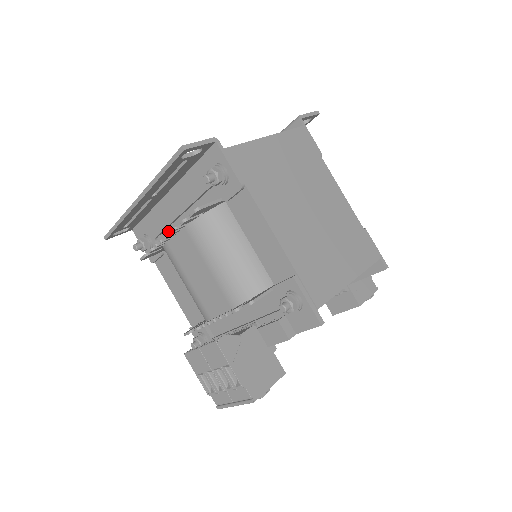
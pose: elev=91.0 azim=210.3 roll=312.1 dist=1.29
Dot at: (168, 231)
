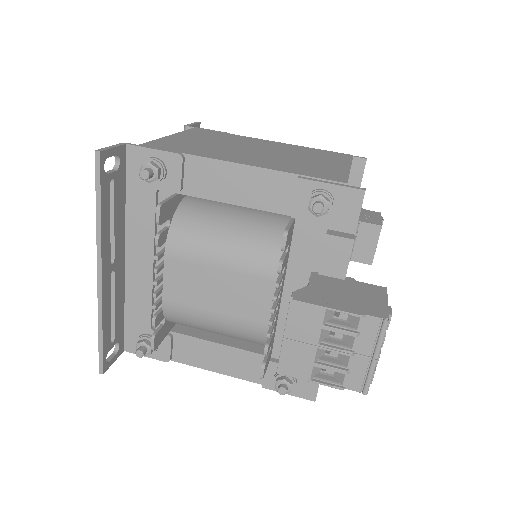
Dot at: occluded
